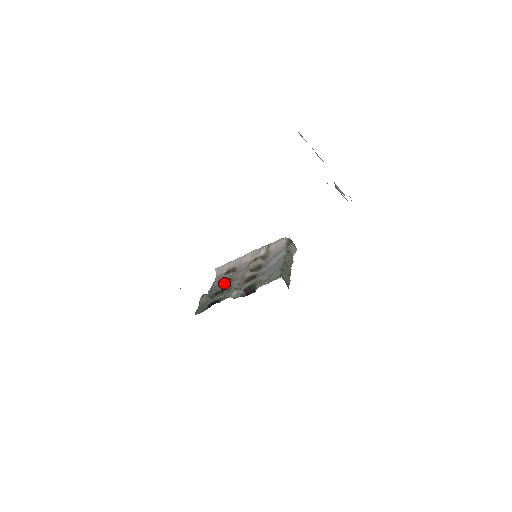
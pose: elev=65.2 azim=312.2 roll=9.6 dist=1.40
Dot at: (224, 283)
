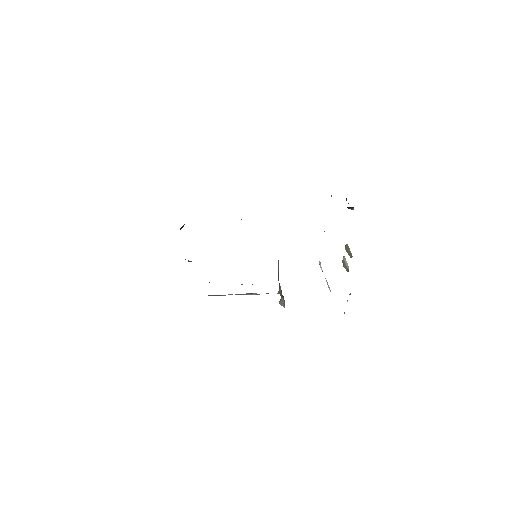
Dot at: occluded
